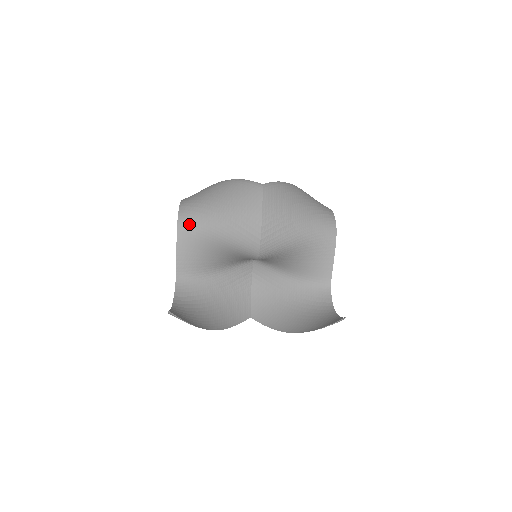
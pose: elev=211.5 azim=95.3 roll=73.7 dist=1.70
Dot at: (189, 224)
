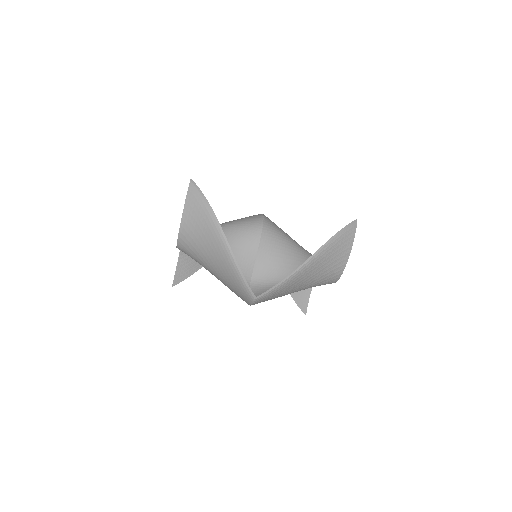
Dot at: occluded
